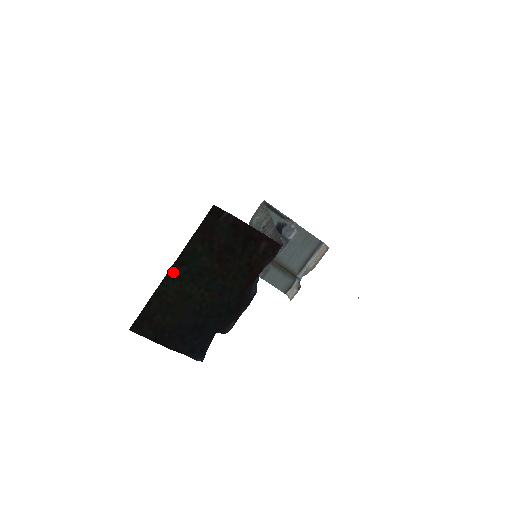
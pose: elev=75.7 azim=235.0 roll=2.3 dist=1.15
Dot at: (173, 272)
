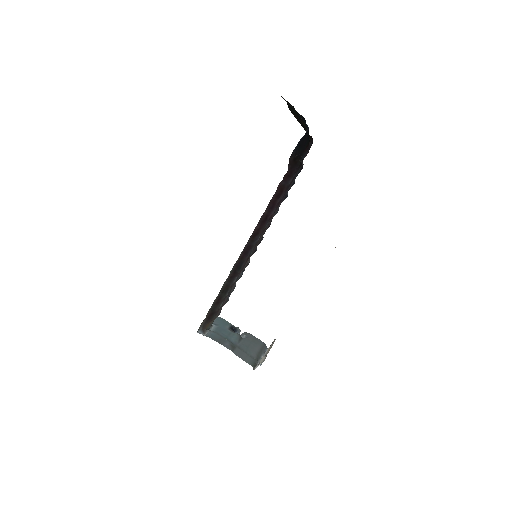
Dot at: occluded
